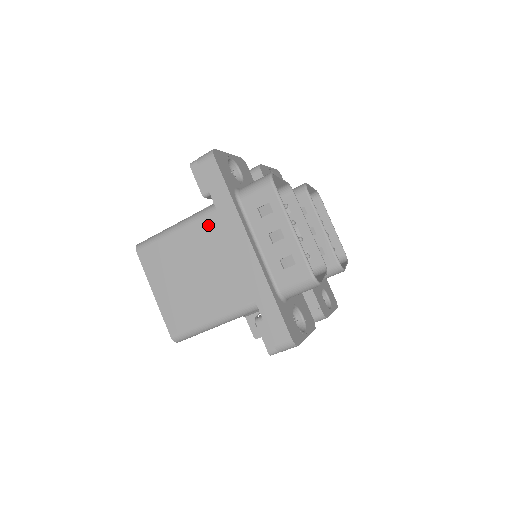
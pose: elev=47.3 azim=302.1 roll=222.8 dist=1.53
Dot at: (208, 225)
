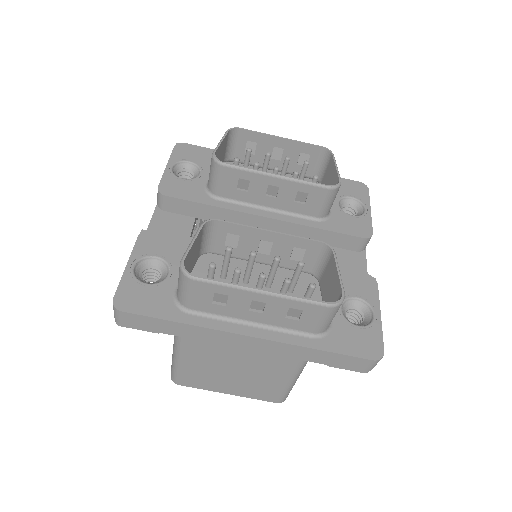
Dot at: occluded
